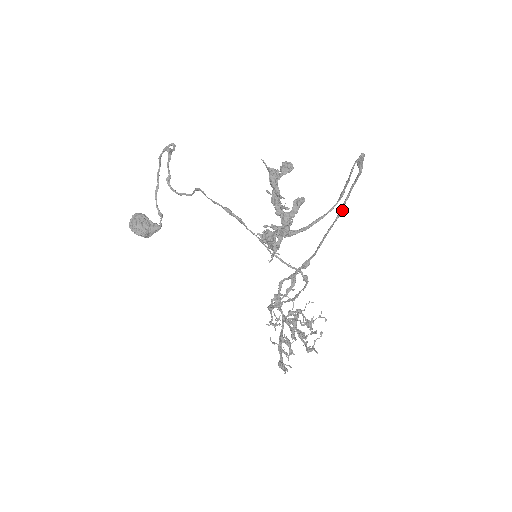
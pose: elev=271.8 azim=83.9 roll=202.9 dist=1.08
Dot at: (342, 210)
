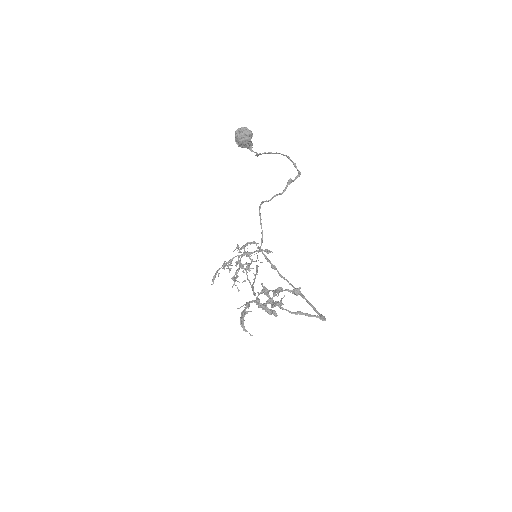
Dot at: (302, 297)
